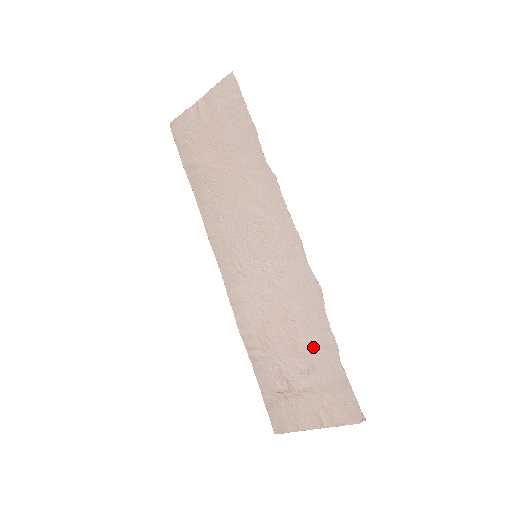
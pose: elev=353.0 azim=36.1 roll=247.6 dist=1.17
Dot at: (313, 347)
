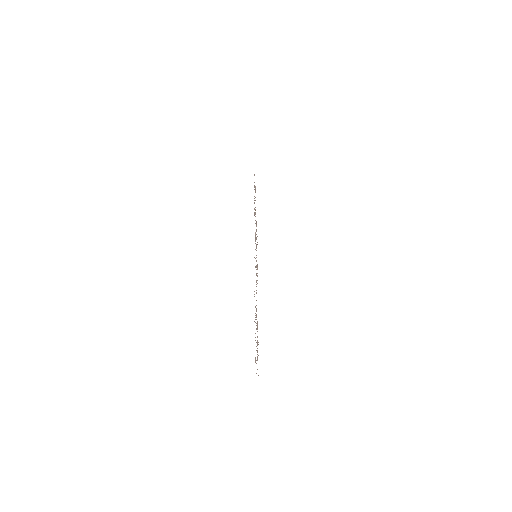
Dot at: occluded
